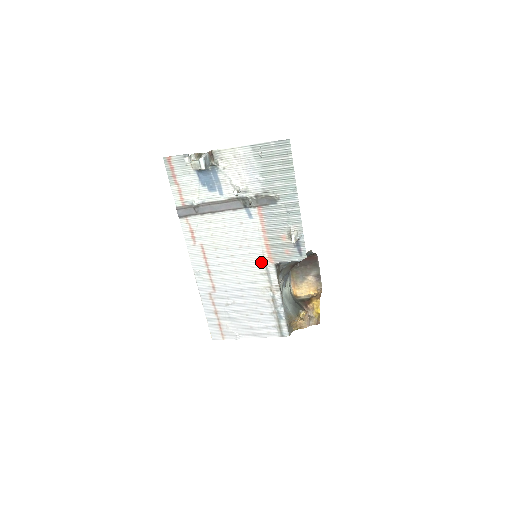
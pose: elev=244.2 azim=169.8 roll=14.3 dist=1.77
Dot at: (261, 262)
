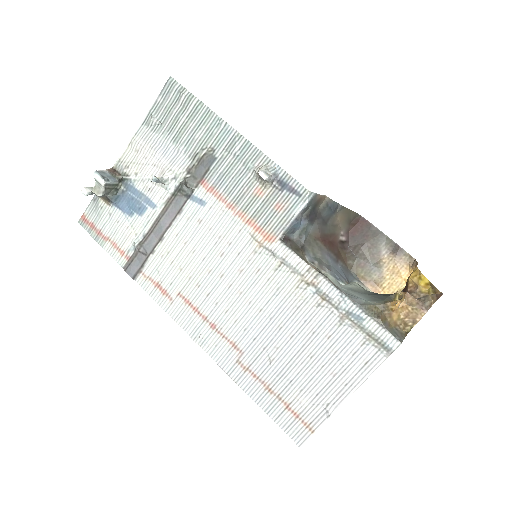
Dot at: (261, 252)
